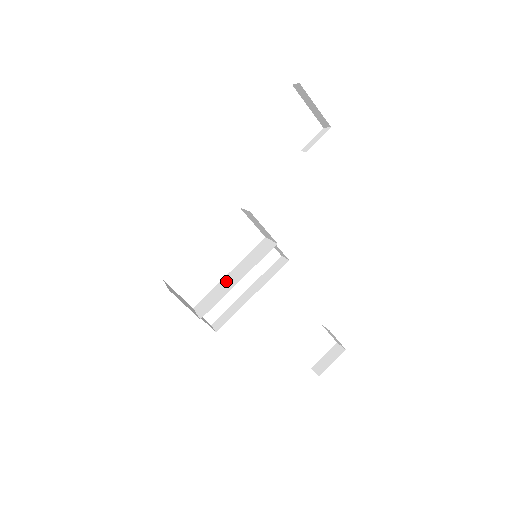
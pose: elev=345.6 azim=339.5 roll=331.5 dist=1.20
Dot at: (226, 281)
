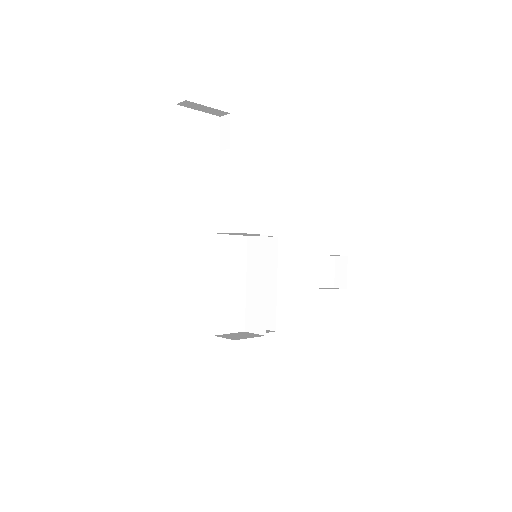
Dot at: (252, 293)
